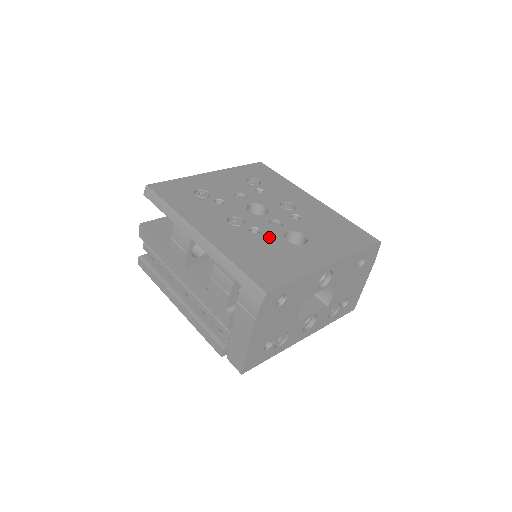
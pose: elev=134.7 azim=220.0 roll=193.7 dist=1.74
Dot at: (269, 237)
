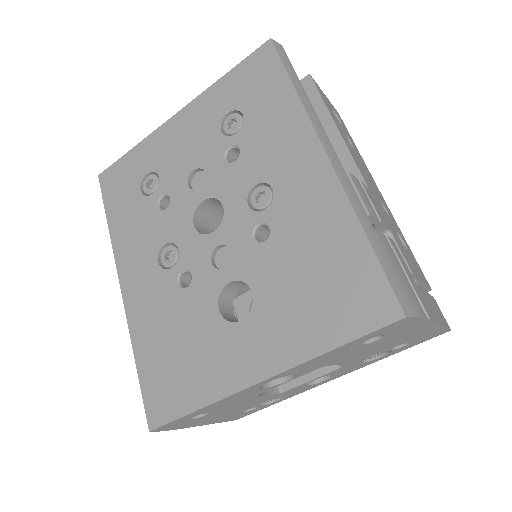
Dot at: (196, 299)
